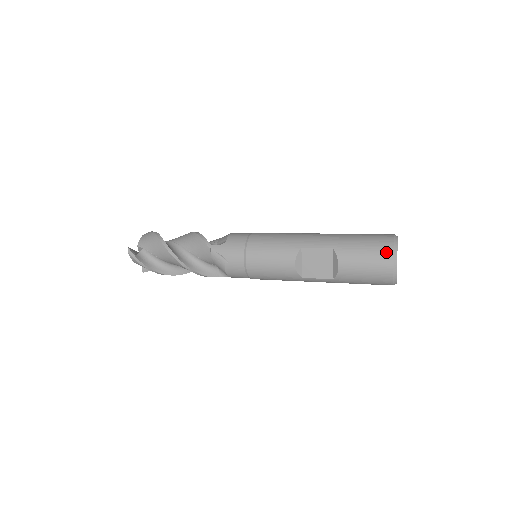
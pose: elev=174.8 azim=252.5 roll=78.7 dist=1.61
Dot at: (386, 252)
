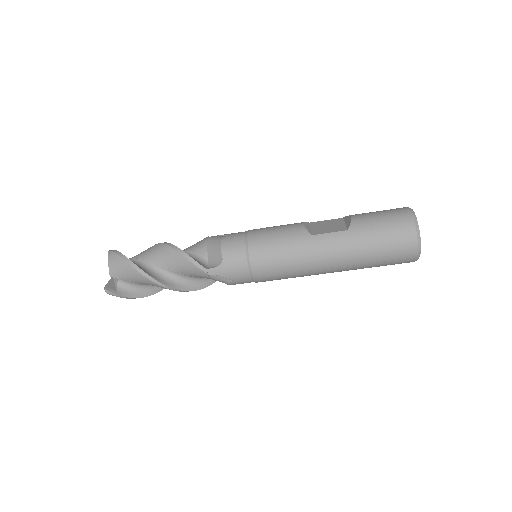
Dot at: occluded
